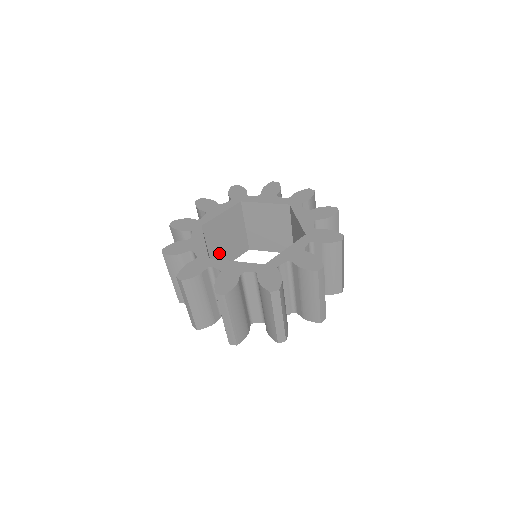
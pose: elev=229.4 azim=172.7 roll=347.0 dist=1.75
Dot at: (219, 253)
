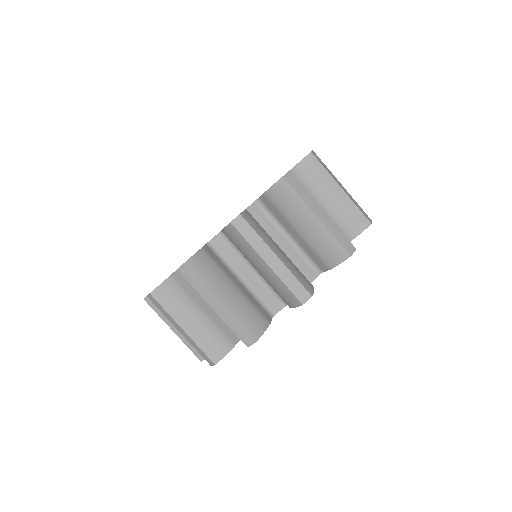
Dot at: occluded
